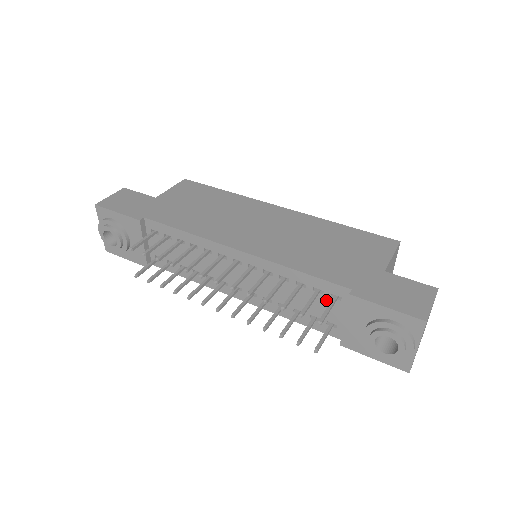
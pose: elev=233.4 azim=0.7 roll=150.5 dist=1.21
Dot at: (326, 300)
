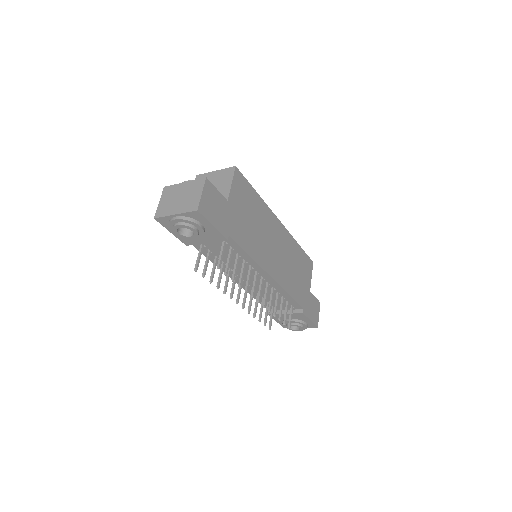
Dot at: occluded
